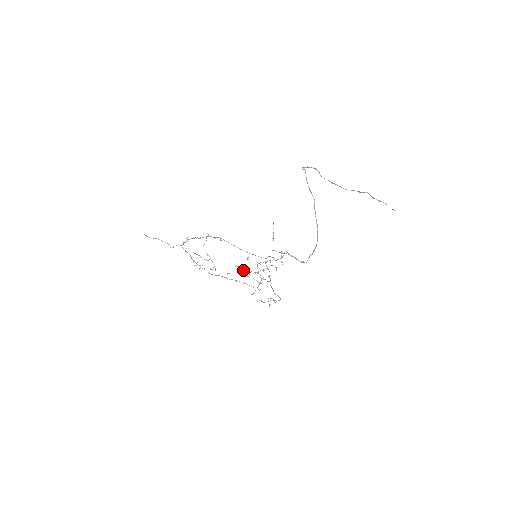
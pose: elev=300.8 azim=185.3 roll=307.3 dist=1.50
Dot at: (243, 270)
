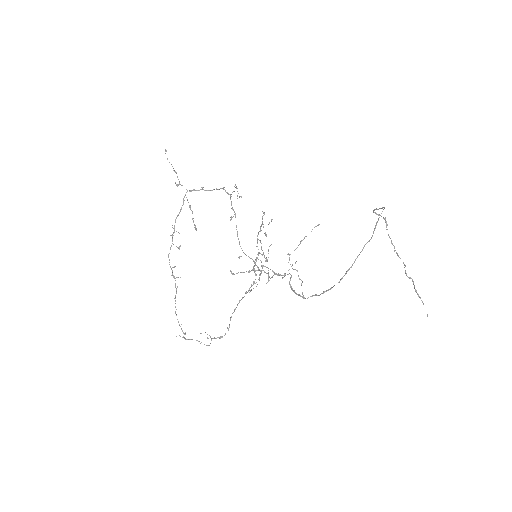
Dot at: occluded
